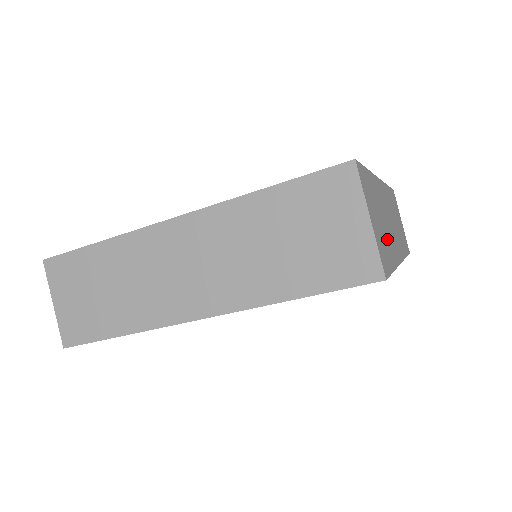
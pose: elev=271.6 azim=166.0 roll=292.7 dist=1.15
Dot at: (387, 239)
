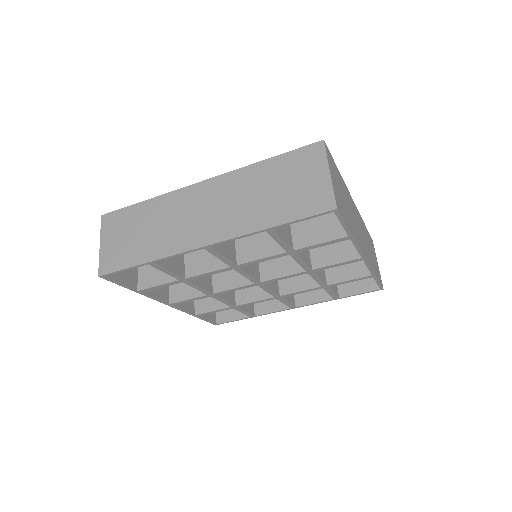
Dot at: (348, 216)
